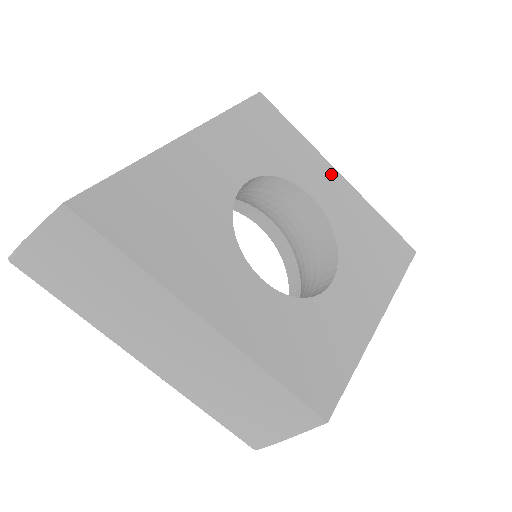
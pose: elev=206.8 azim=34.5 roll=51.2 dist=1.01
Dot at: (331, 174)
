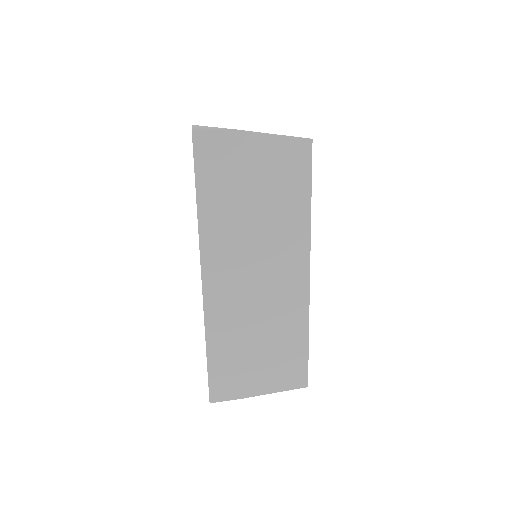
Dot at: occluded
